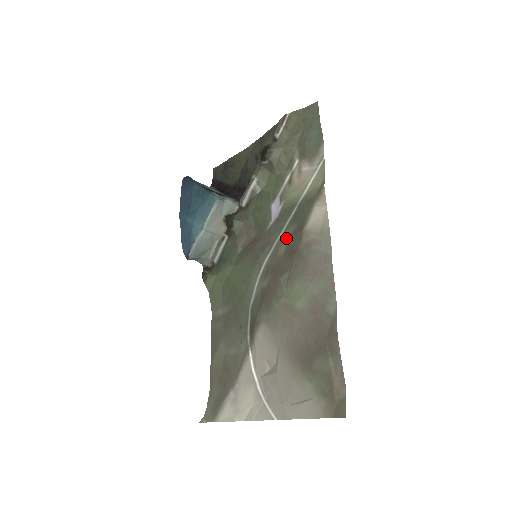
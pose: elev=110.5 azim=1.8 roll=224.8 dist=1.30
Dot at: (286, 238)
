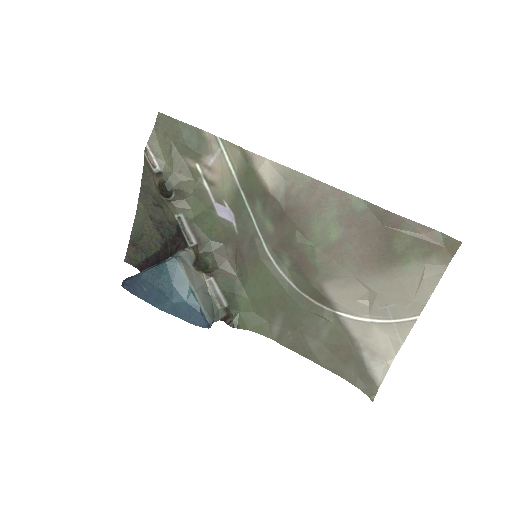
Dot at: (262, 217)
